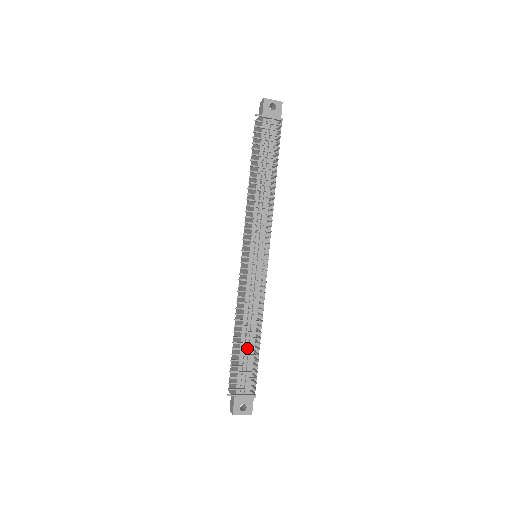
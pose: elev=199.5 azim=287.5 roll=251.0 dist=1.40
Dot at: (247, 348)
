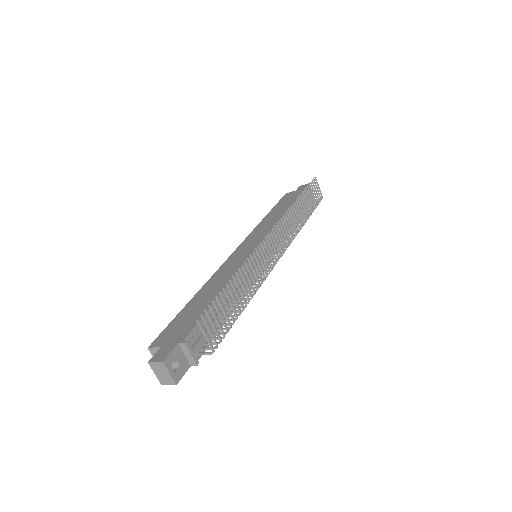
Dot at: (235, 300)
